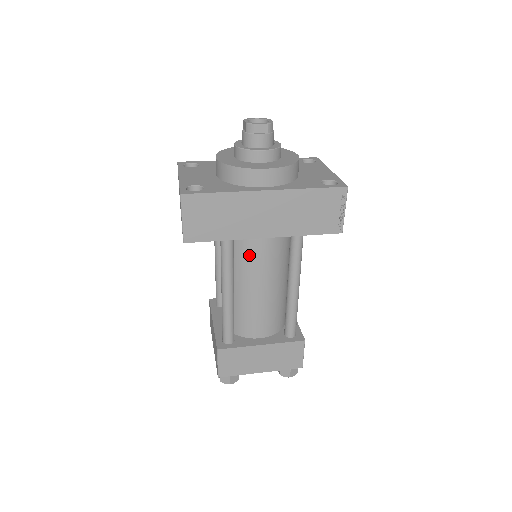
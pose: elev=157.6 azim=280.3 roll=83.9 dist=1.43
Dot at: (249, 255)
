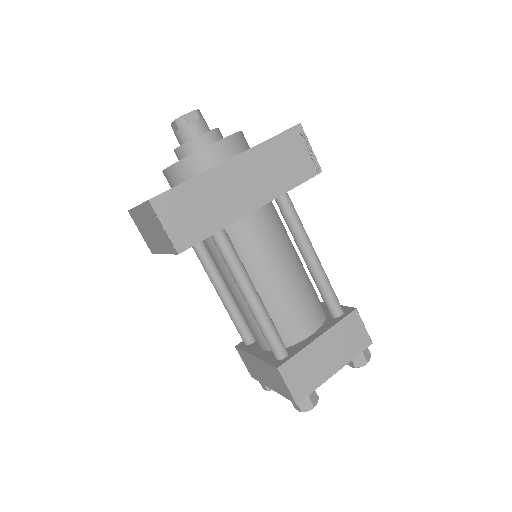
Dot at: (250, 243)
